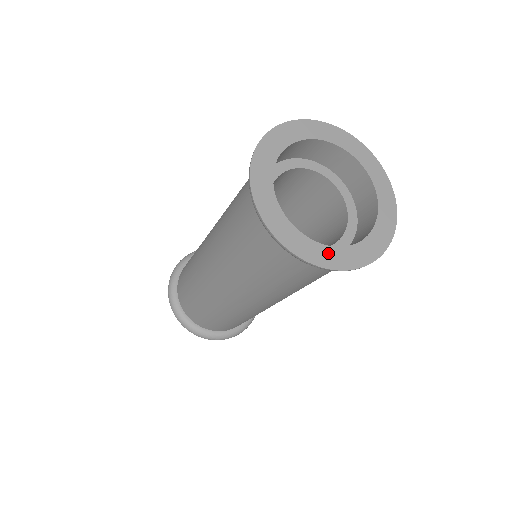
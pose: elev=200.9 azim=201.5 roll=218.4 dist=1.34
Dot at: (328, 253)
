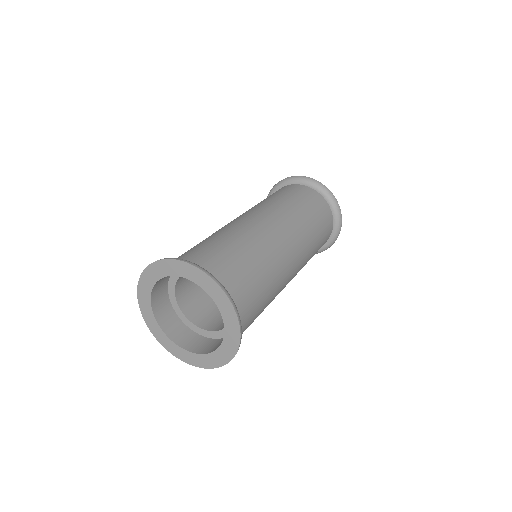
Dot at: (167, 341)
